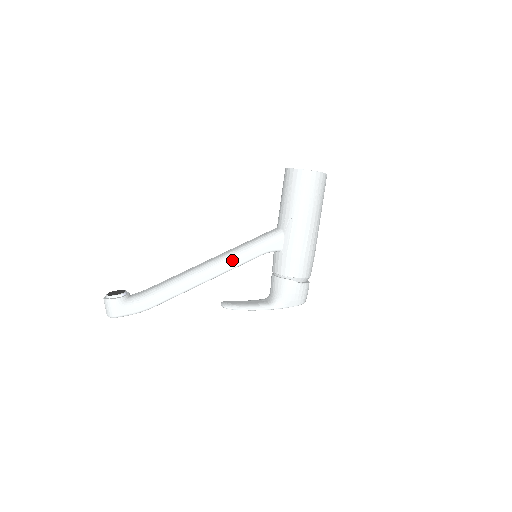
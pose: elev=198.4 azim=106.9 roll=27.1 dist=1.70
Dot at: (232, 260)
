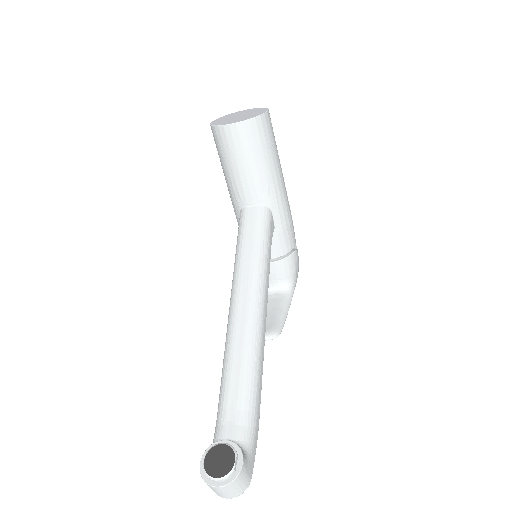
Dot at: (265, 280)
